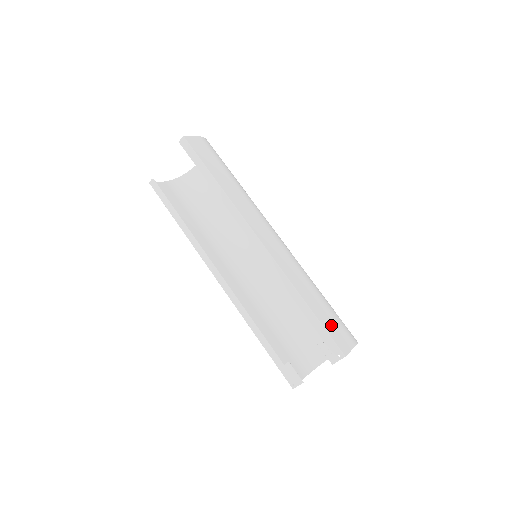
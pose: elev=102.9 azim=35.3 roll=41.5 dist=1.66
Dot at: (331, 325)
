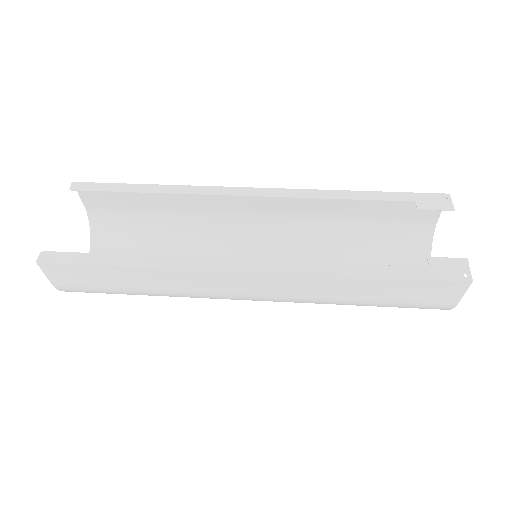
Dot at: (401, 205)
